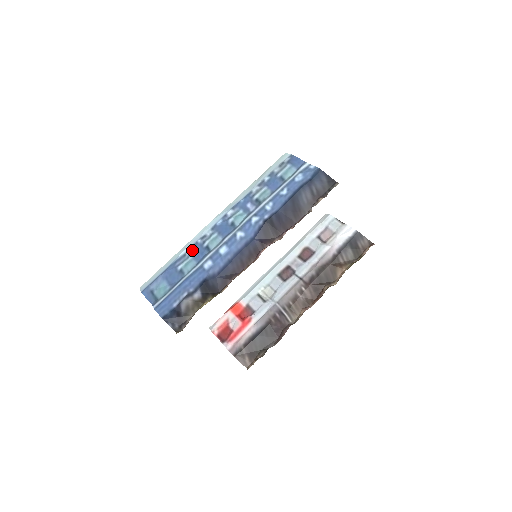
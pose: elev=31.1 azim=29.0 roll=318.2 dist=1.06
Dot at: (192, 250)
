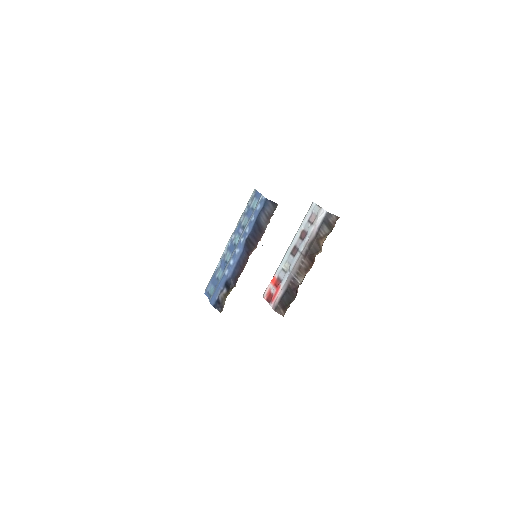
Dot at: (220, 264)
